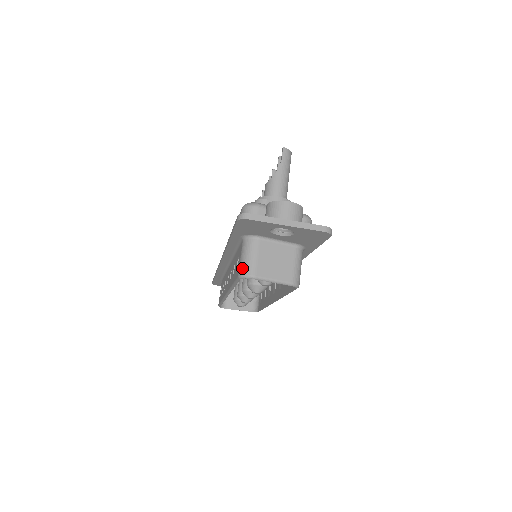
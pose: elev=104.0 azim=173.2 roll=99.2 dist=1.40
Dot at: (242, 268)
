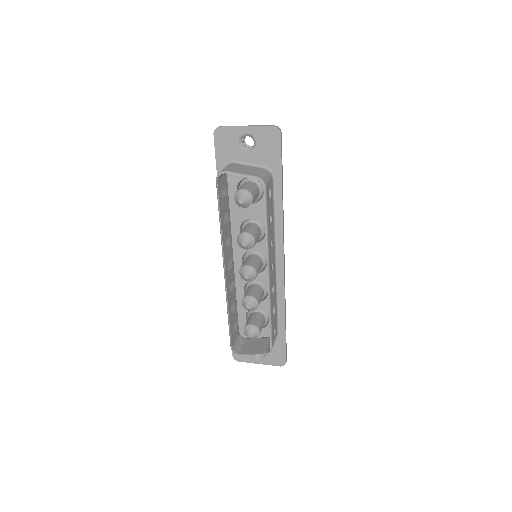
Dot at: occluded
